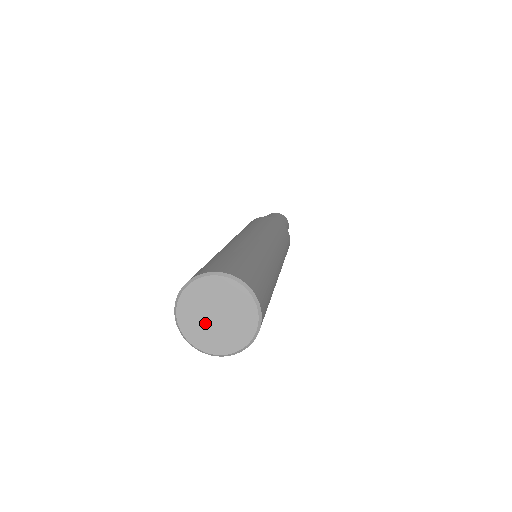
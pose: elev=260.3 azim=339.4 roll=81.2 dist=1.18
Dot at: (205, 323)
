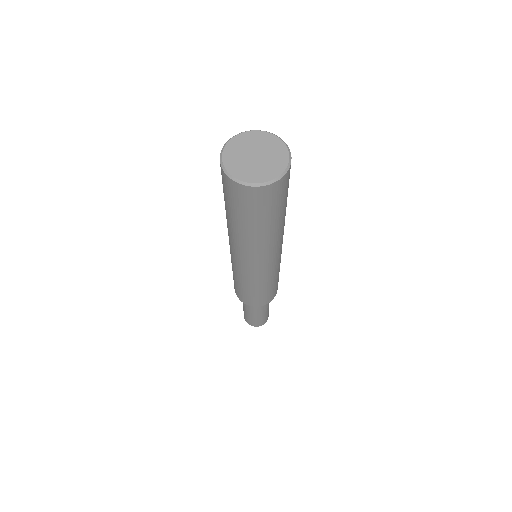
Dot at: (244, 158)
